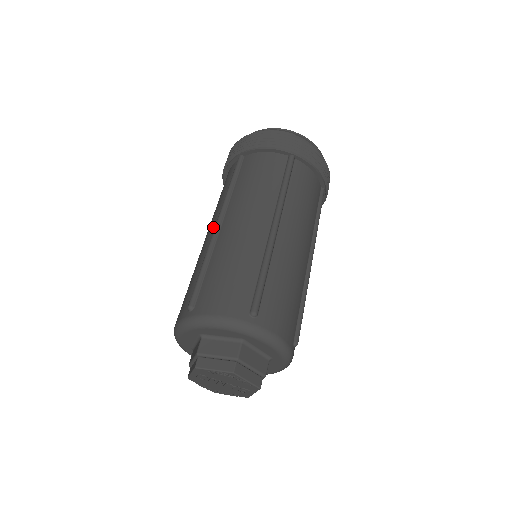
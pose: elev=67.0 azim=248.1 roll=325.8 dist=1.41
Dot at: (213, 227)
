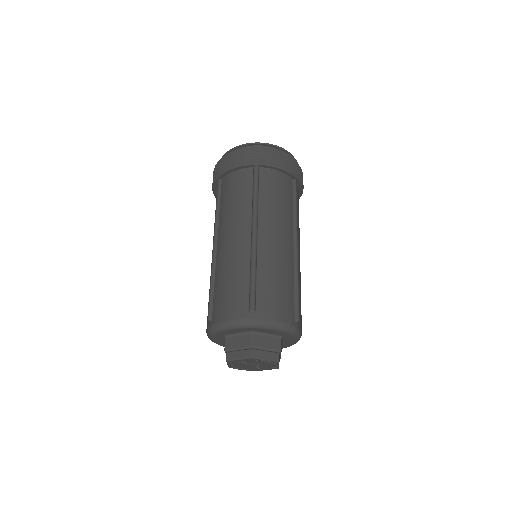
Dot at: (246, 234)
